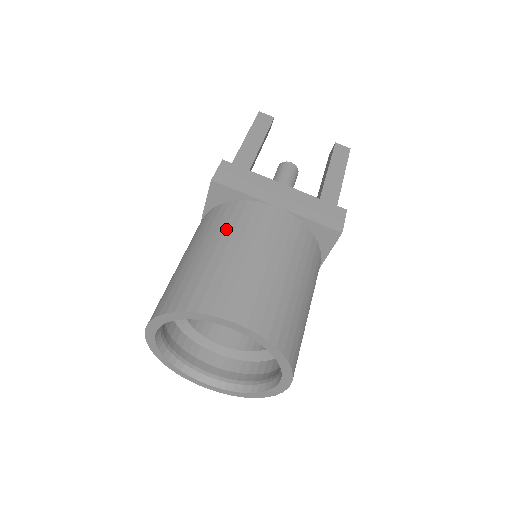
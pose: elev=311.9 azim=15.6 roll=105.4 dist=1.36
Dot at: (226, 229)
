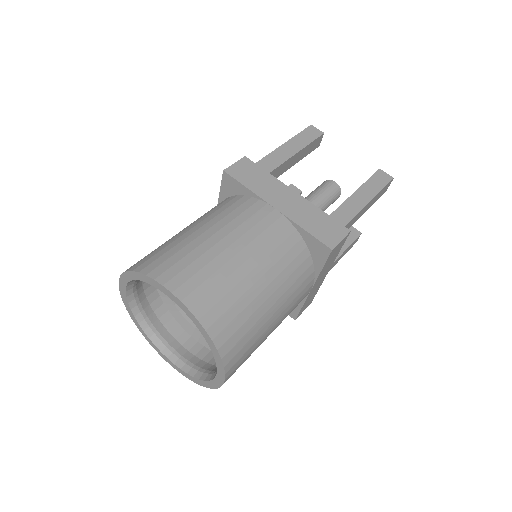
Dot at: (217, 216)
